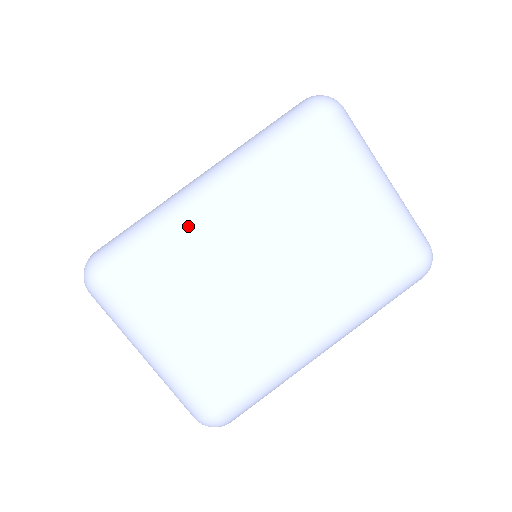
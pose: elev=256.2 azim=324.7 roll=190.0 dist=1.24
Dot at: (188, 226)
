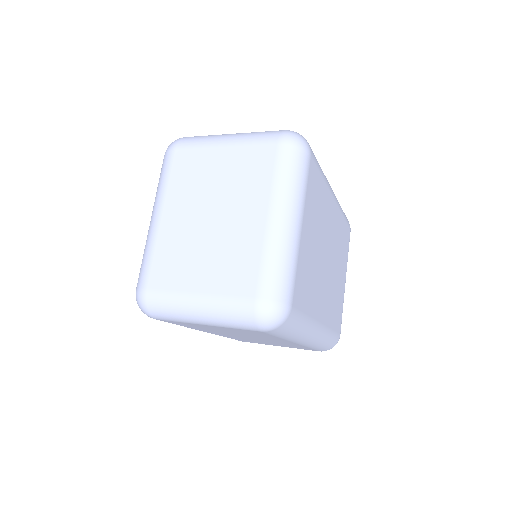
Dot at: (328, 190)
